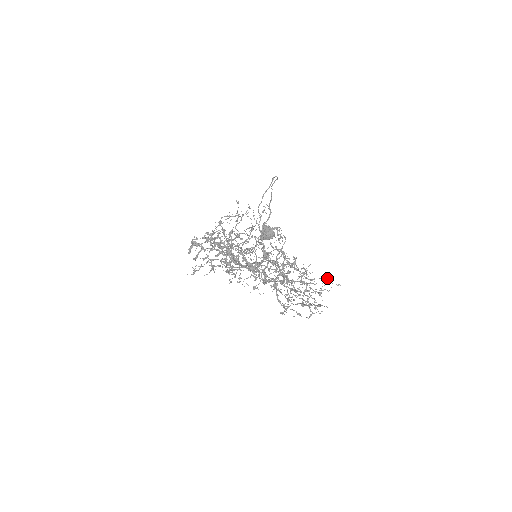
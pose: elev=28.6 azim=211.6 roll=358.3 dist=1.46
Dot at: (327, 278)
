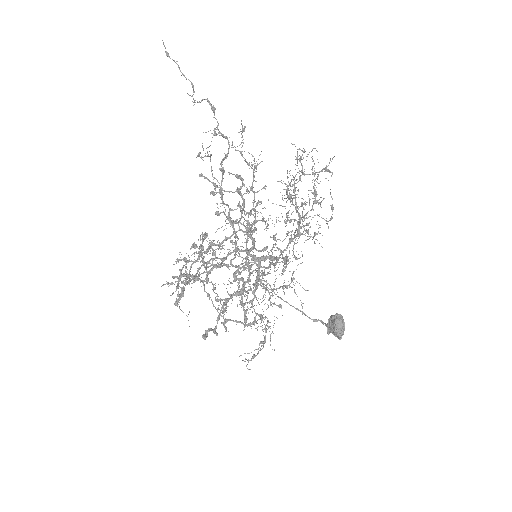
Dot at: occluded
